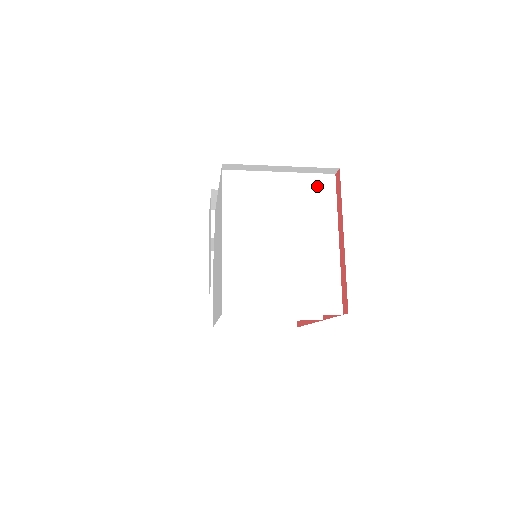
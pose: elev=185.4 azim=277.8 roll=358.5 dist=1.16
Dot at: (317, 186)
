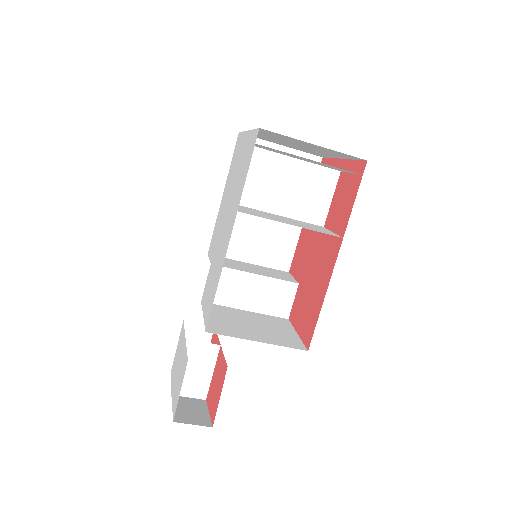
Dot at: occluded
